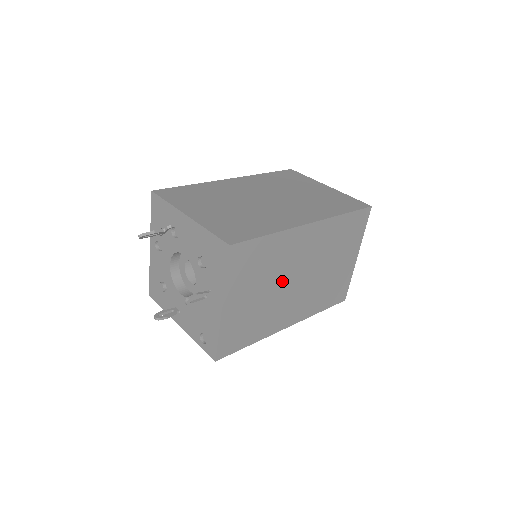
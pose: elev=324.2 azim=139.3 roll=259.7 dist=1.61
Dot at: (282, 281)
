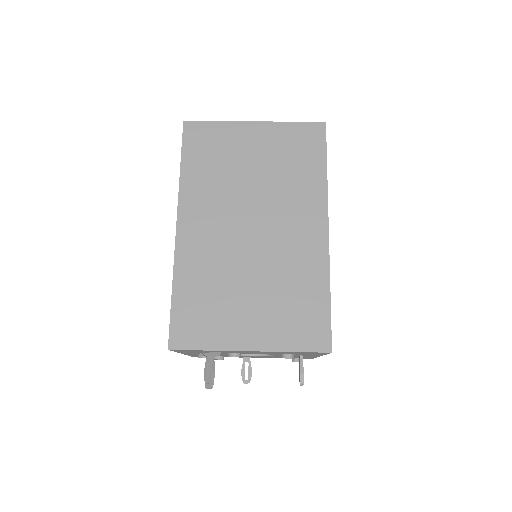
Dot at: occluded
